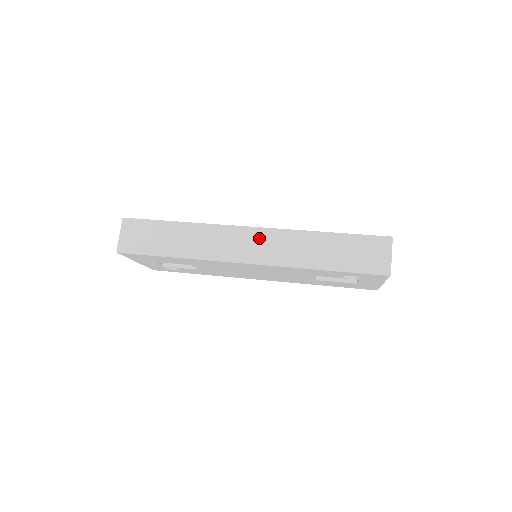
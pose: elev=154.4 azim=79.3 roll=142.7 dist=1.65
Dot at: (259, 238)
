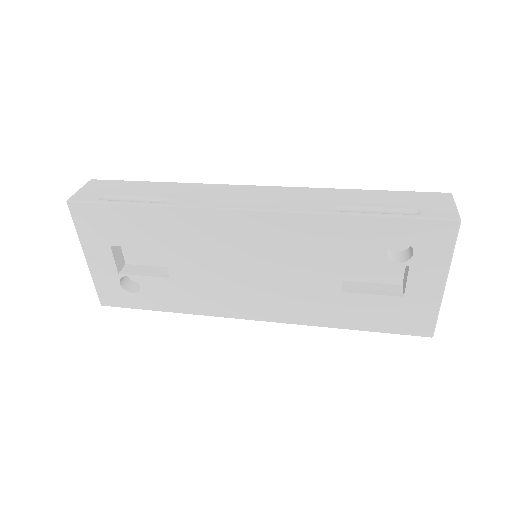
Dot at: (268, 192)
